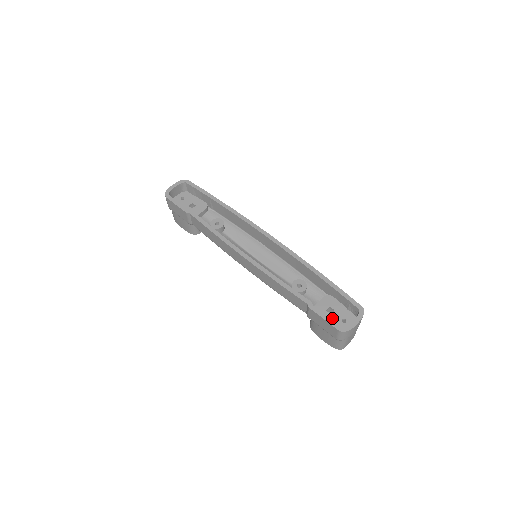
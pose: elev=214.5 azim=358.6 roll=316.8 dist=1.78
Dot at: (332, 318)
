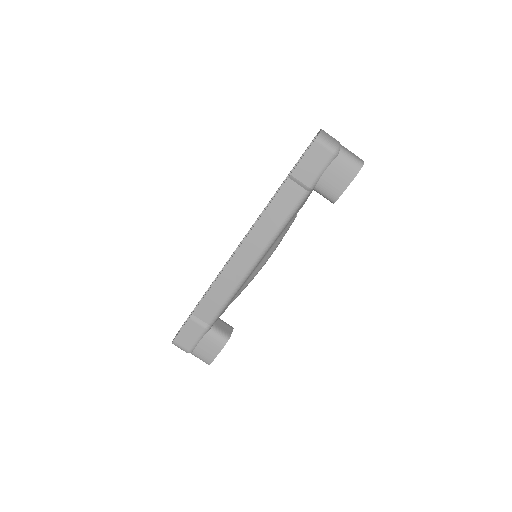
Dot at: occluded
